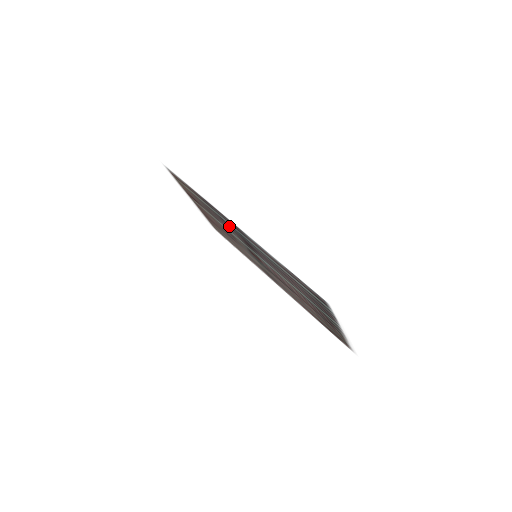
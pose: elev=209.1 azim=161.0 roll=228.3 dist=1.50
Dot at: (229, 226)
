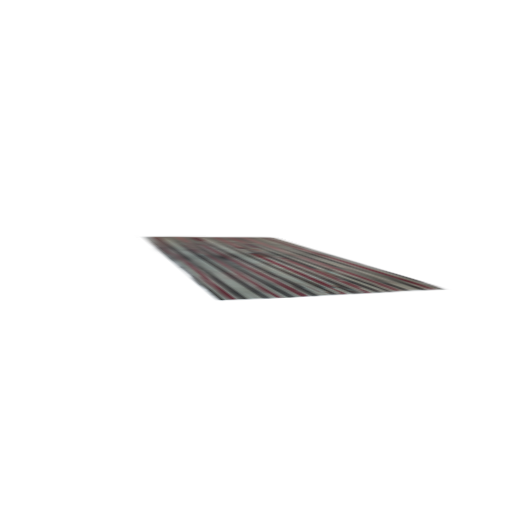
Dot at: (200, 252)
